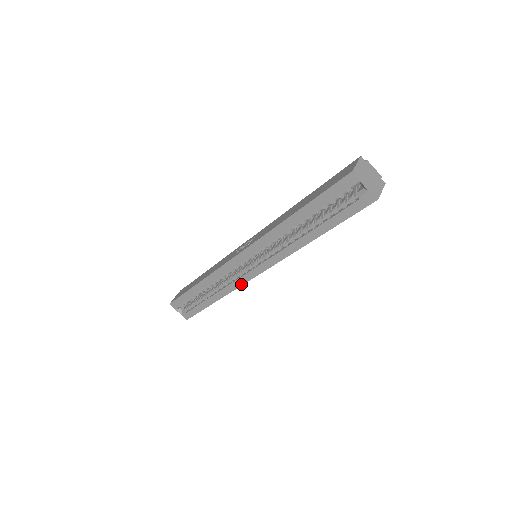
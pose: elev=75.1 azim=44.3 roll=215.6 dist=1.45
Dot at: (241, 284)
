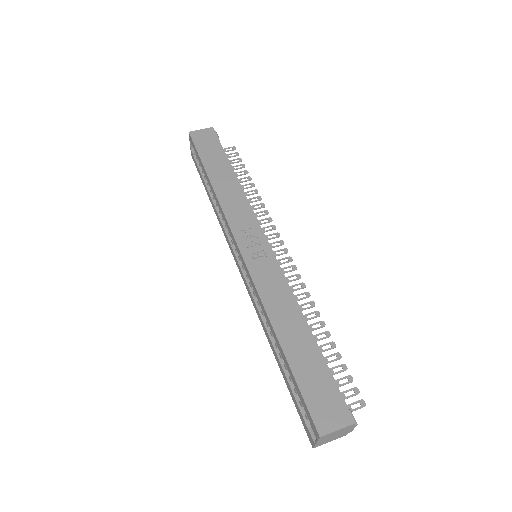
Dot at: (228, 242)
